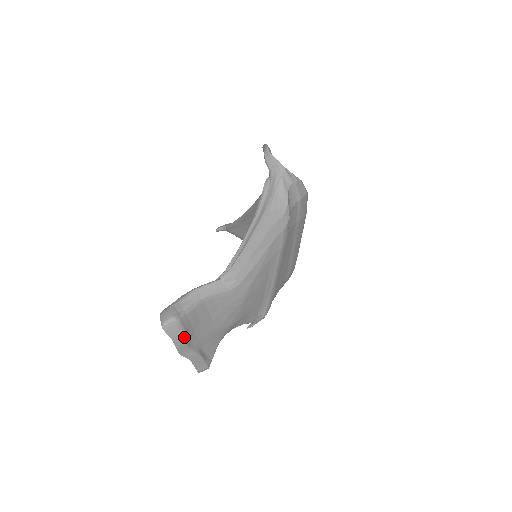
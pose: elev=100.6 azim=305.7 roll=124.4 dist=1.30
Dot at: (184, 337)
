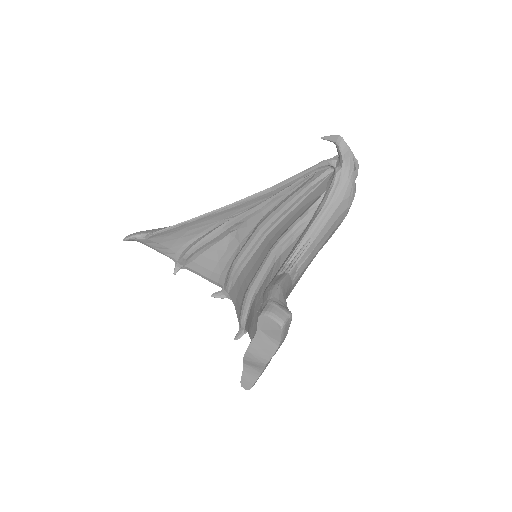
Dot at: (284, 339)
